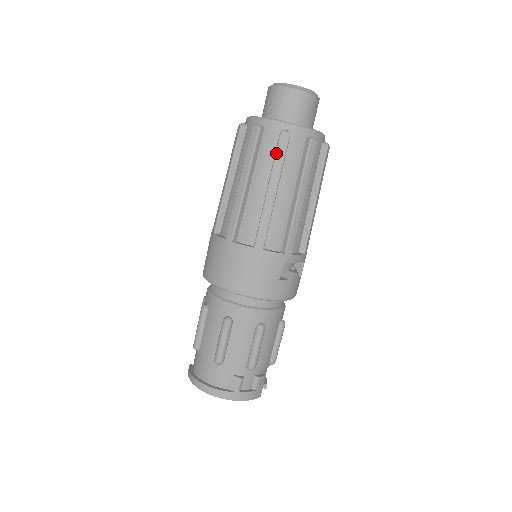
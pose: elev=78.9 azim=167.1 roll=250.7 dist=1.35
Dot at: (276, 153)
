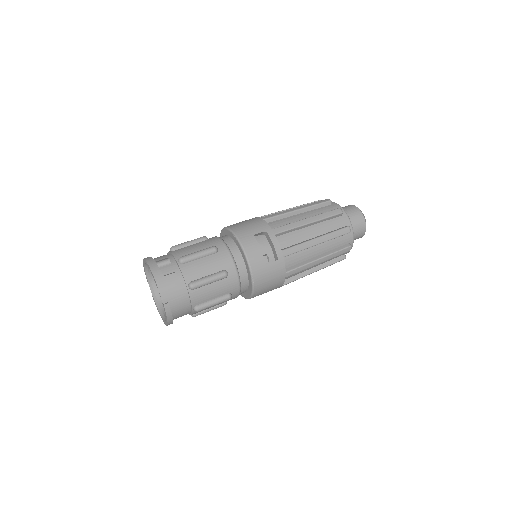
Dot at: (316, 202)
